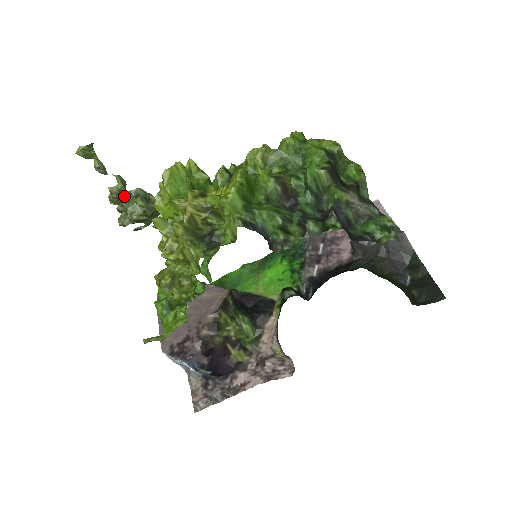
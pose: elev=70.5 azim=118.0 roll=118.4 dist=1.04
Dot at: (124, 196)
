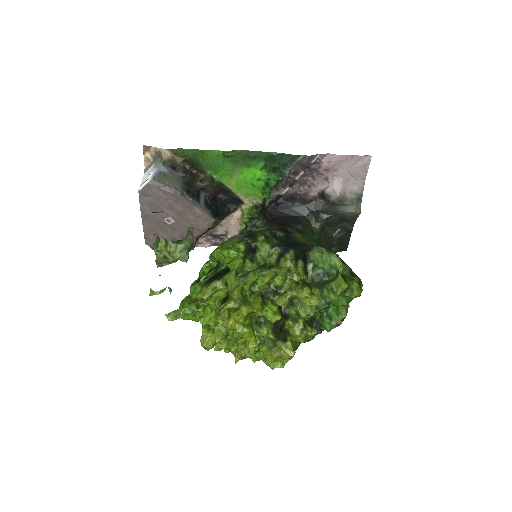
Dot at: occluded
